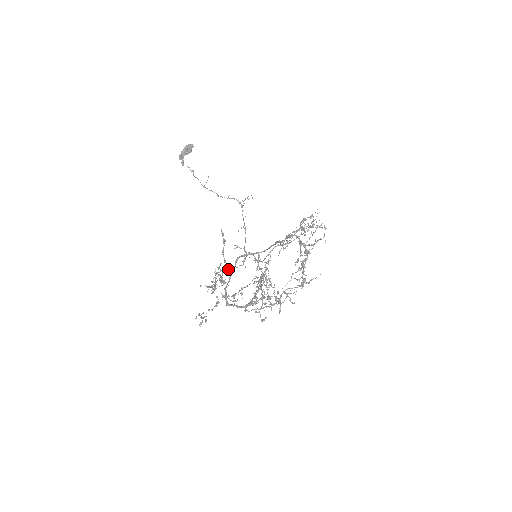
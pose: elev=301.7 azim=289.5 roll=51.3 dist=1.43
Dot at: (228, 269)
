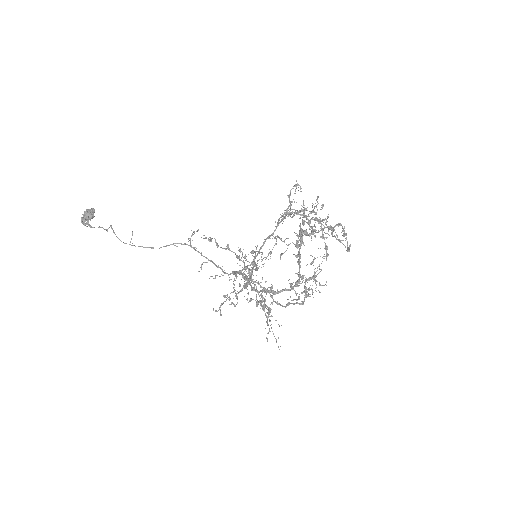
Dot at: occluded
